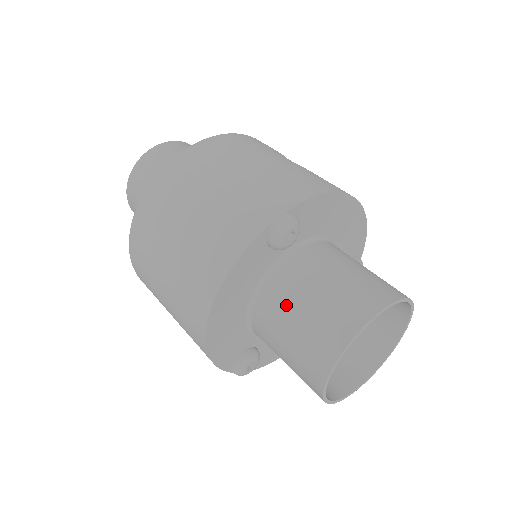
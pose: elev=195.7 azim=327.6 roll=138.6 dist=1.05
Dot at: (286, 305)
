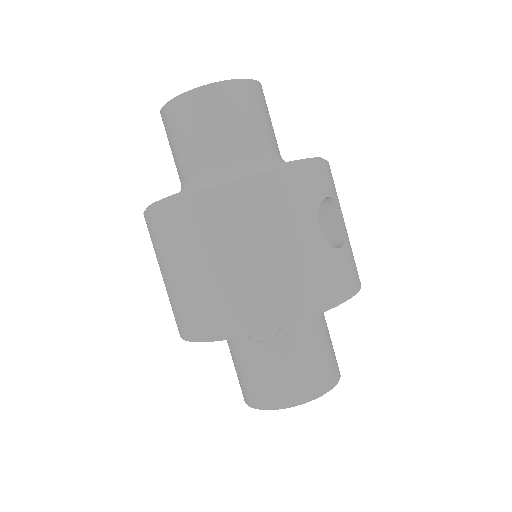
Dot at: (245, 354)
